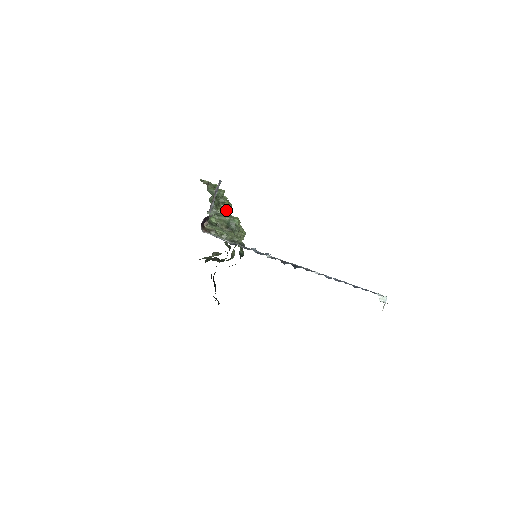
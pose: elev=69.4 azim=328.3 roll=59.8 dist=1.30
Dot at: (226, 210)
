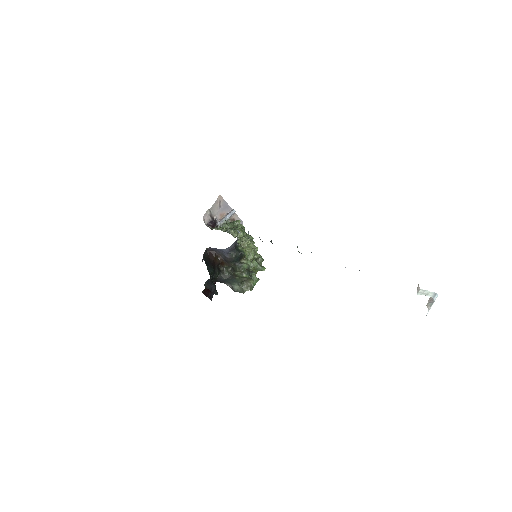
Dot at: (244, 236)
